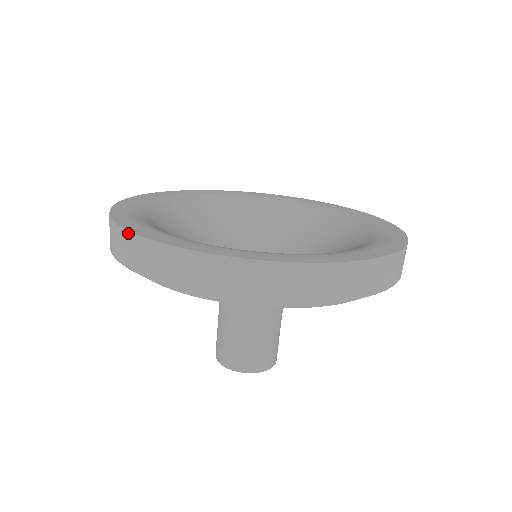
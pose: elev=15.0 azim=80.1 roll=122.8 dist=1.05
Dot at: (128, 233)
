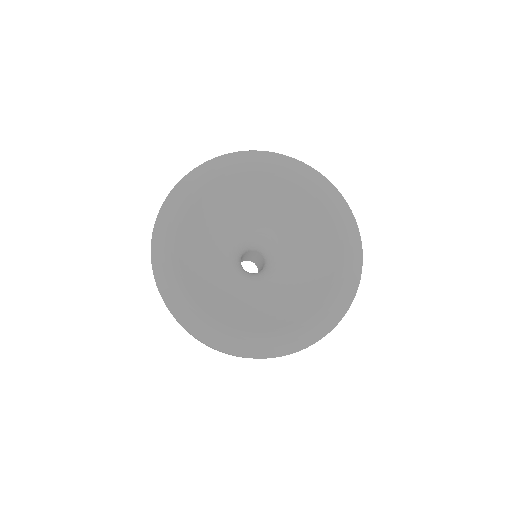
Dot at: (178, 322)
